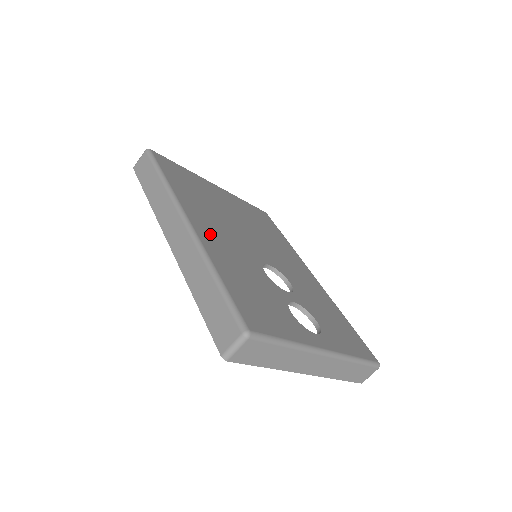
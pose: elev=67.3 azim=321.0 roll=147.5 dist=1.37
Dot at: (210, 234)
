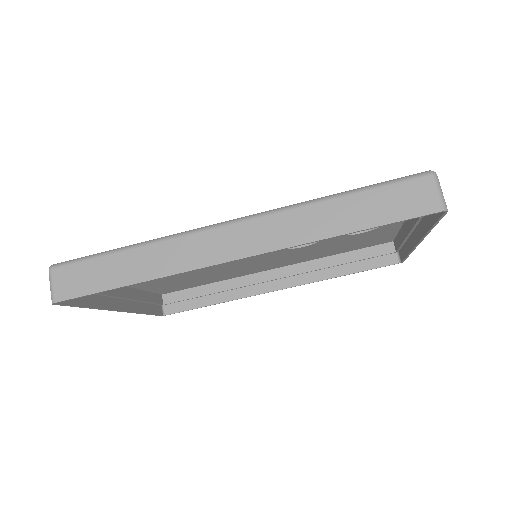
Dot at: occluded
